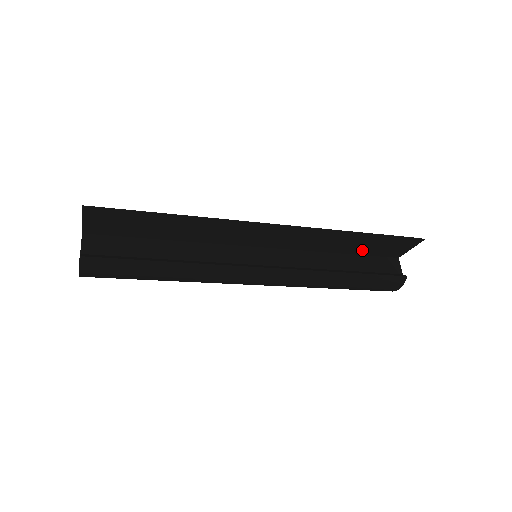
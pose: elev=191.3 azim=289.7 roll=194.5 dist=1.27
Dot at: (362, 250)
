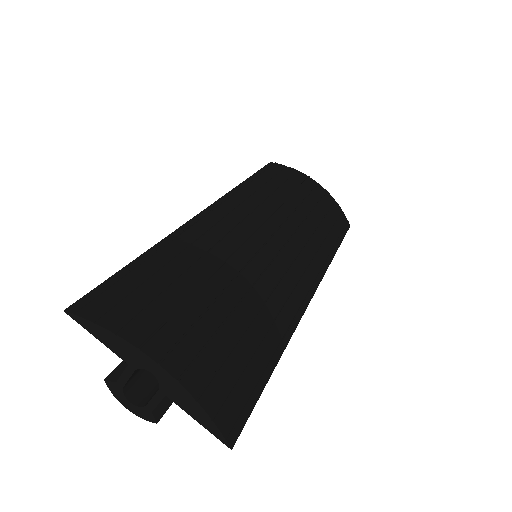
Dot at: occluded
